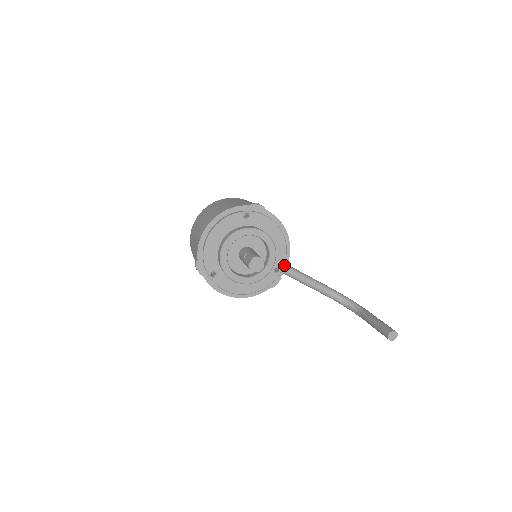
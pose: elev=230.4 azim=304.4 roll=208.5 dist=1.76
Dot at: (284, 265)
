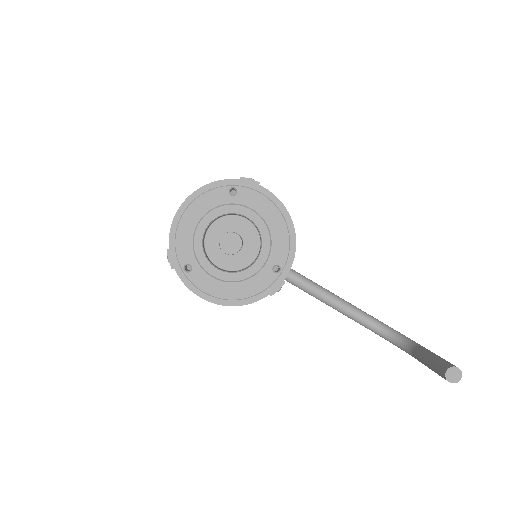
Dot at: (288, 264)
